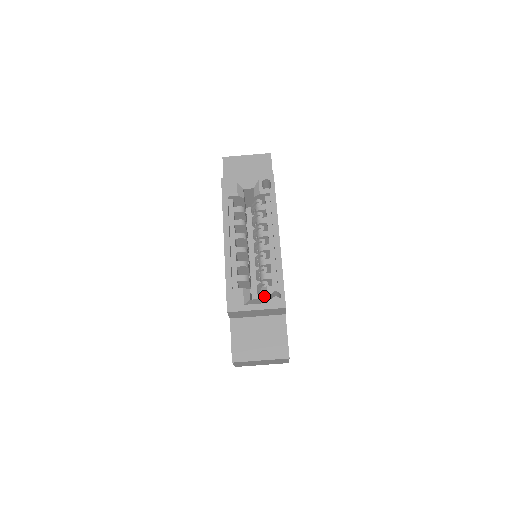
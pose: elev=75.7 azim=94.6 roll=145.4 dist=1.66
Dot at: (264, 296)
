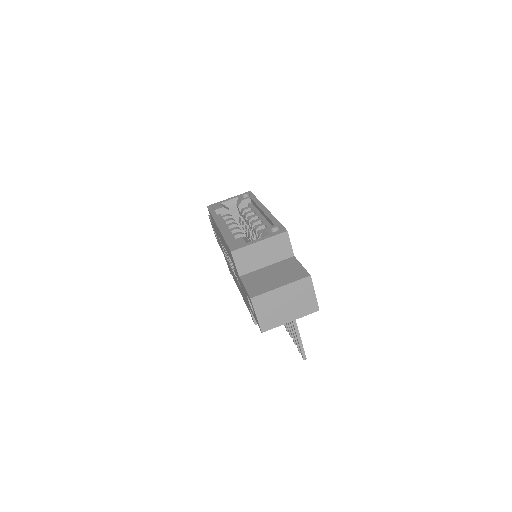
Dot at: occluded
